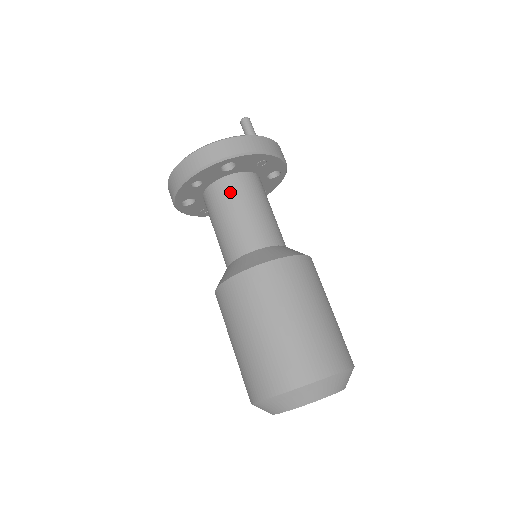
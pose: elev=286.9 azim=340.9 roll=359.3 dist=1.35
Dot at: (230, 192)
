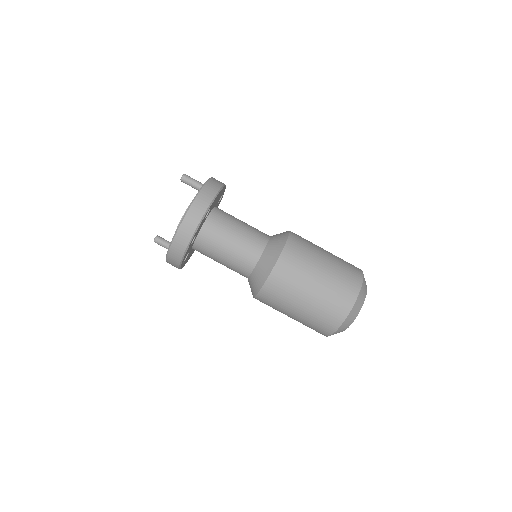
Dot at: (217, 229)
